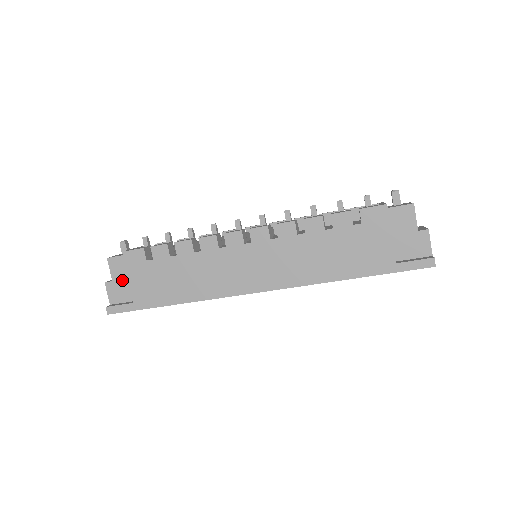
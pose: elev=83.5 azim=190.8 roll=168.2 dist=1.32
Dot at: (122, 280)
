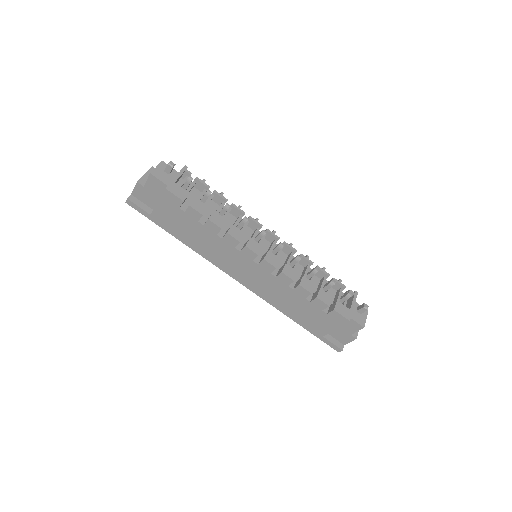
Dot at: (152, 193)
